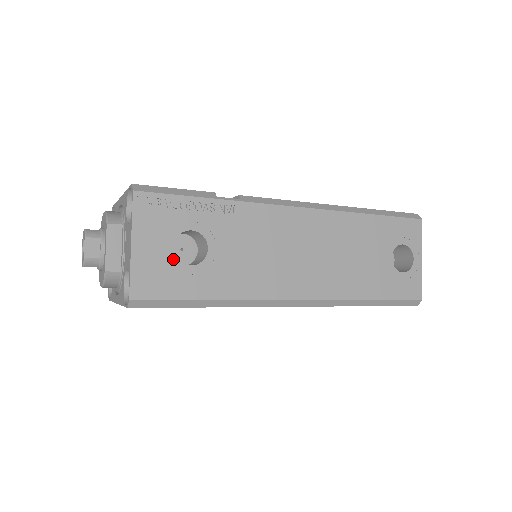
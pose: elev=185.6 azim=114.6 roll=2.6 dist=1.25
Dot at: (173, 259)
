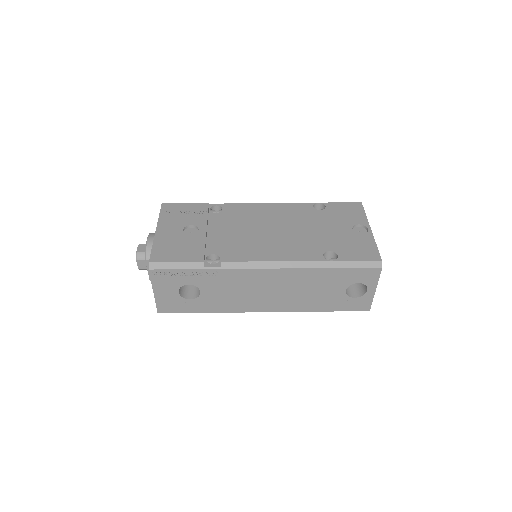
Dot at: (179, 297)
